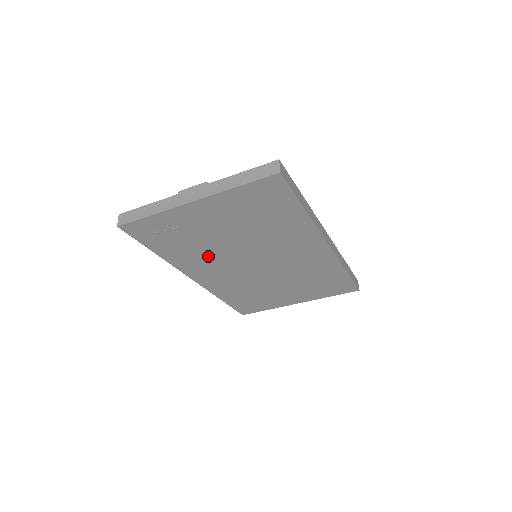
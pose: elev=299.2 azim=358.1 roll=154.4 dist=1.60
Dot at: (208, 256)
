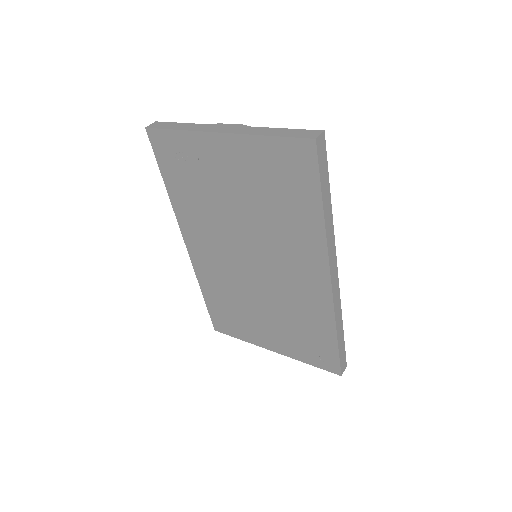
Dot at: (210, 221)
